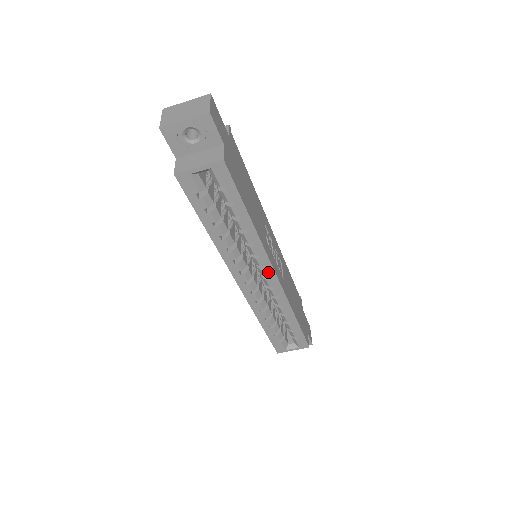
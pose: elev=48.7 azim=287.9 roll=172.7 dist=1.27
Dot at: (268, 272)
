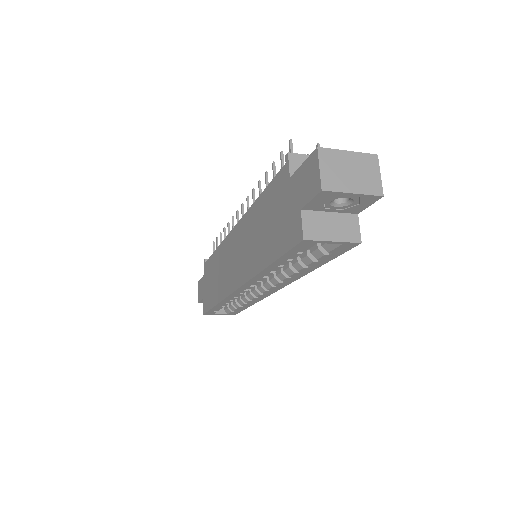
Dot at: (275, 288)
